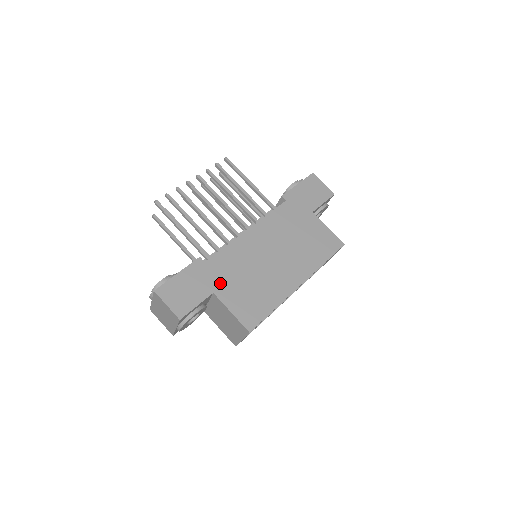
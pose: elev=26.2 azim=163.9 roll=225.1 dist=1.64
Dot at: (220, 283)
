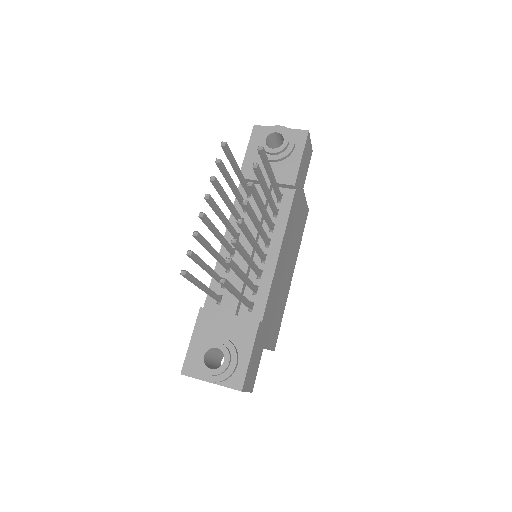
Dot at: (267, 331)
